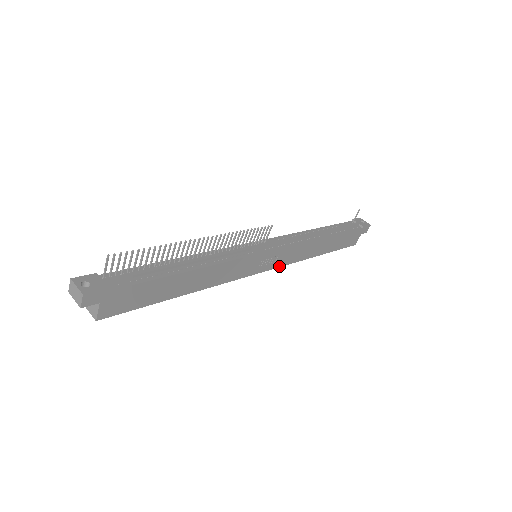
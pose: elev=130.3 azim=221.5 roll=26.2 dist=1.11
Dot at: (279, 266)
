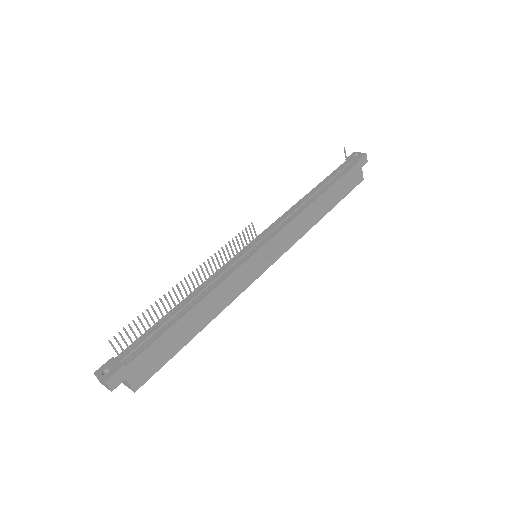
Dot at: (286, 250)
